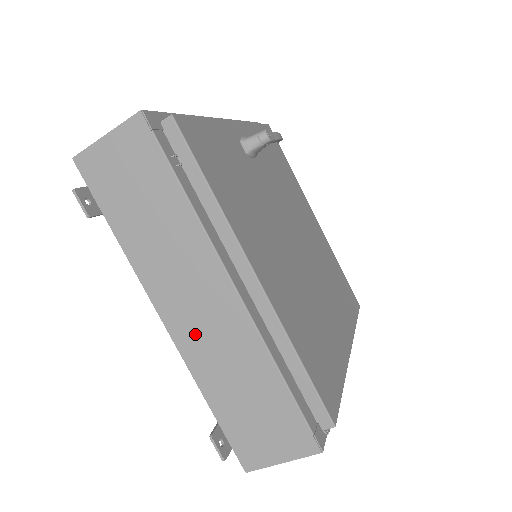
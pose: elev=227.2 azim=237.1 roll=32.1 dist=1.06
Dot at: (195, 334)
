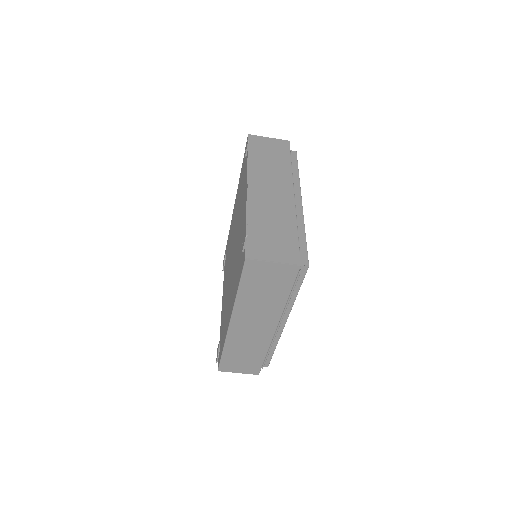
Dot at: (262, 197)
